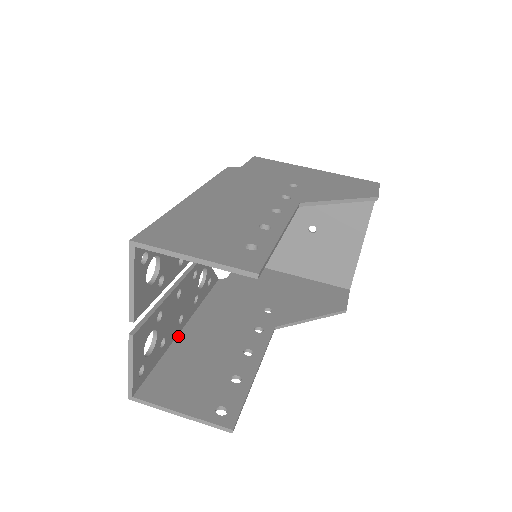
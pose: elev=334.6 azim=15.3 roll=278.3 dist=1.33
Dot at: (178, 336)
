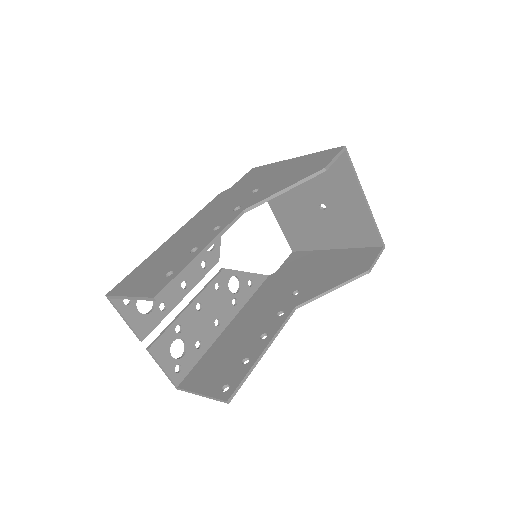
Dot at: (221, 335)
